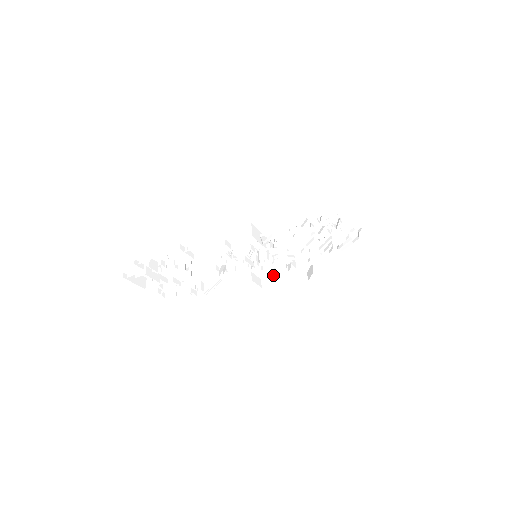
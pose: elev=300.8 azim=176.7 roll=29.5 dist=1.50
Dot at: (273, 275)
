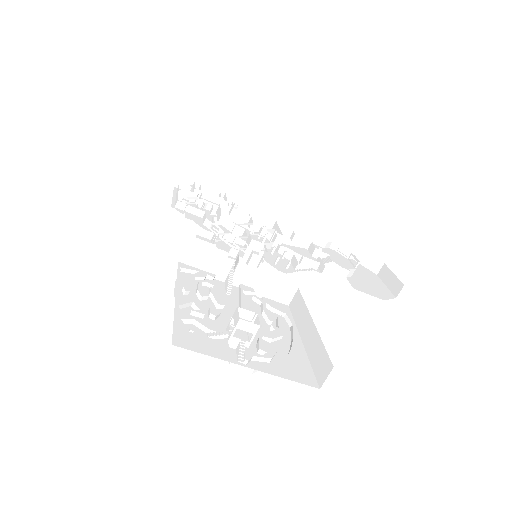
Dot at: occluded
